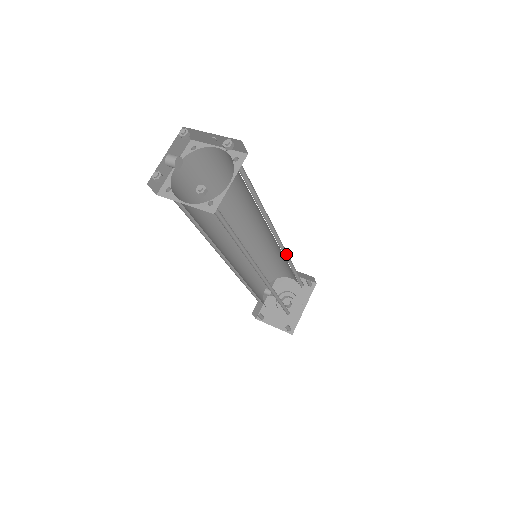
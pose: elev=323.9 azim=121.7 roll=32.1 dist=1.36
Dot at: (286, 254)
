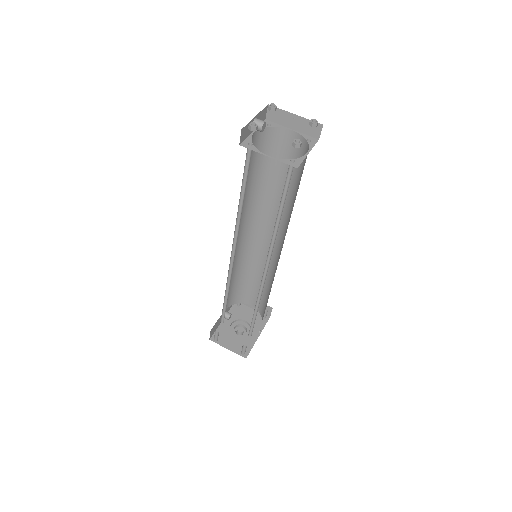
Dot at: occluded
